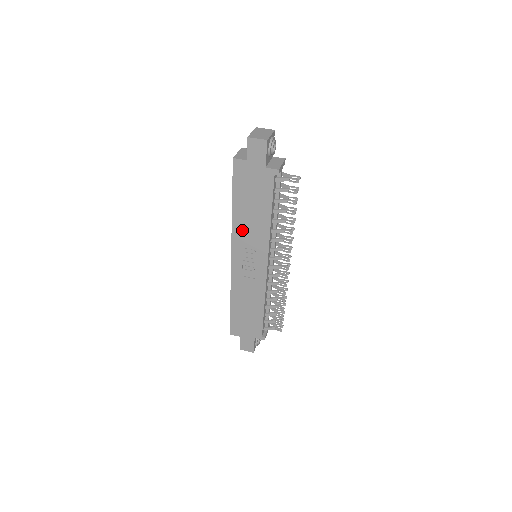
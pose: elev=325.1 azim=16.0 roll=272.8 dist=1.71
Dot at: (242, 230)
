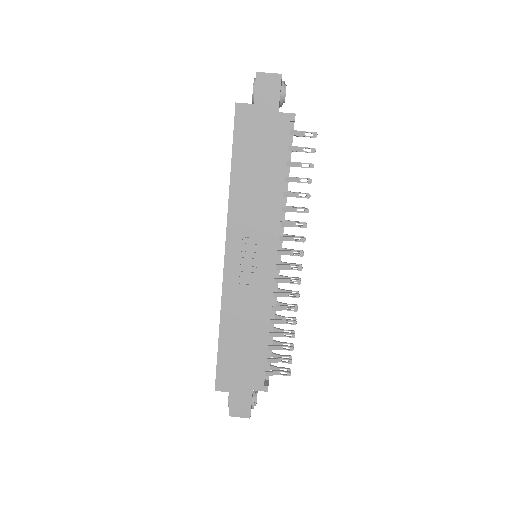
Dot at: (242, 209)
